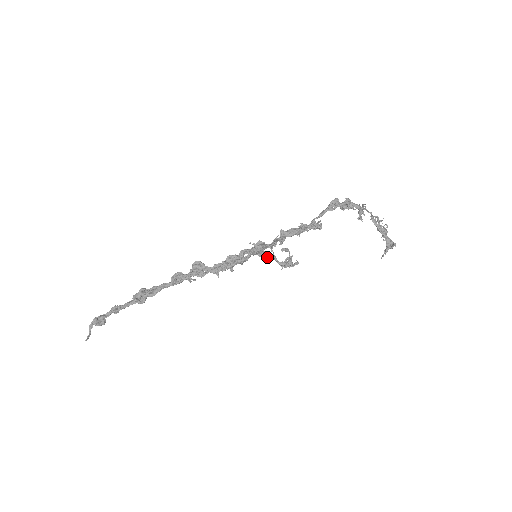
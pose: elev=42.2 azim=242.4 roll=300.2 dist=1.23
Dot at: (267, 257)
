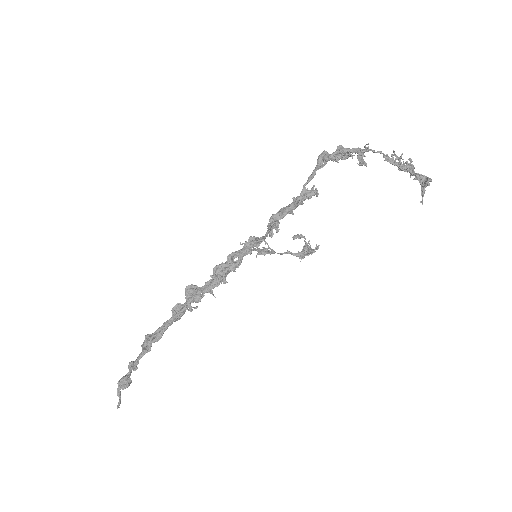
Dot at: occluded
